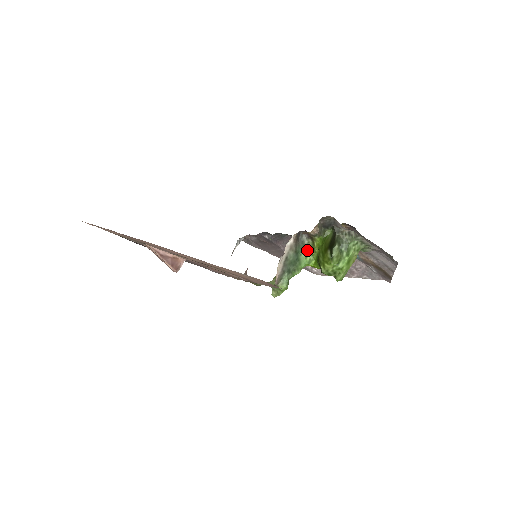
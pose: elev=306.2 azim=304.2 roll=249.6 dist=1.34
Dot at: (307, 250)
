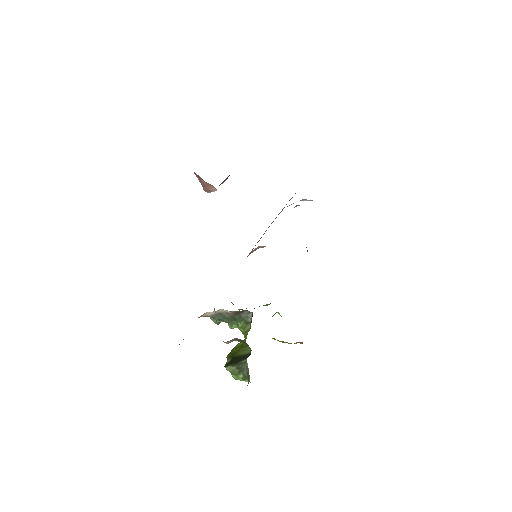
Dot at: (244, 326)
